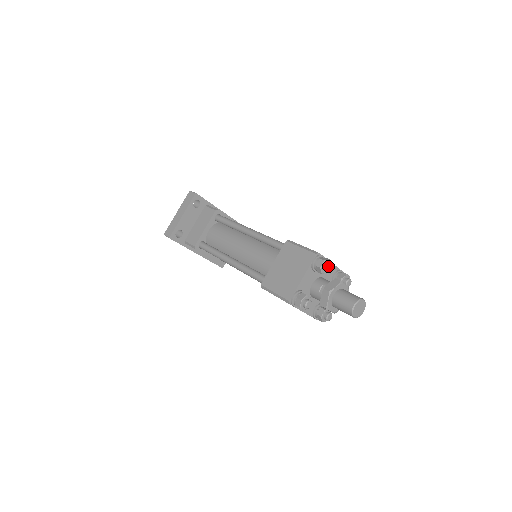
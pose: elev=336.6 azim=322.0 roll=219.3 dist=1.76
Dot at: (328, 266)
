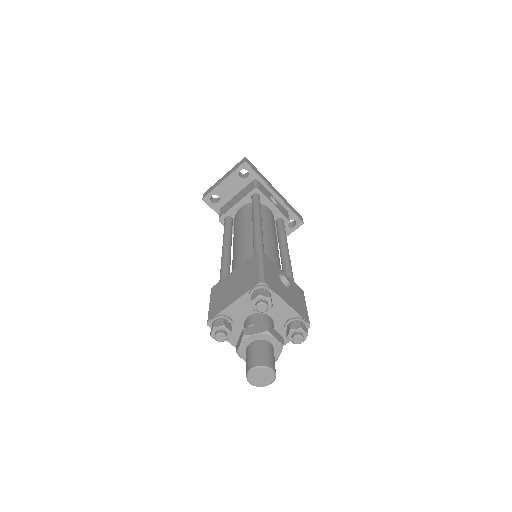
Dot at: (259, 304)
